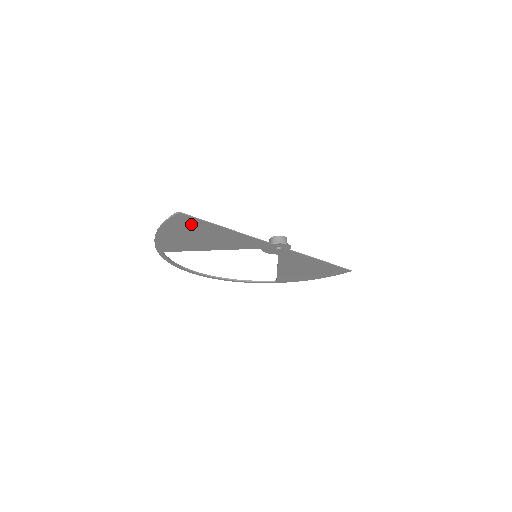
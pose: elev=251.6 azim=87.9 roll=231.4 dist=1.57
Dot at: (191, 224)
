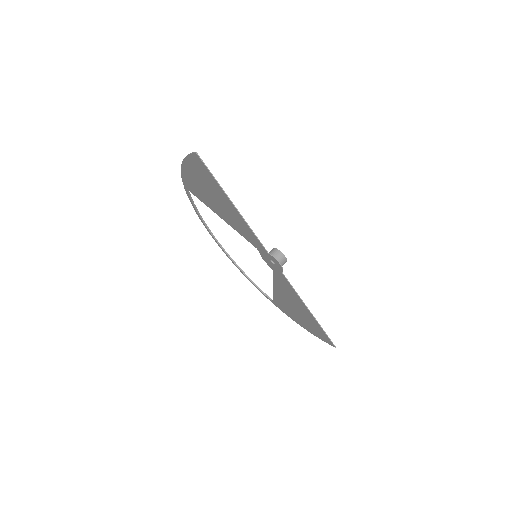
Dot at: (205, 174)
